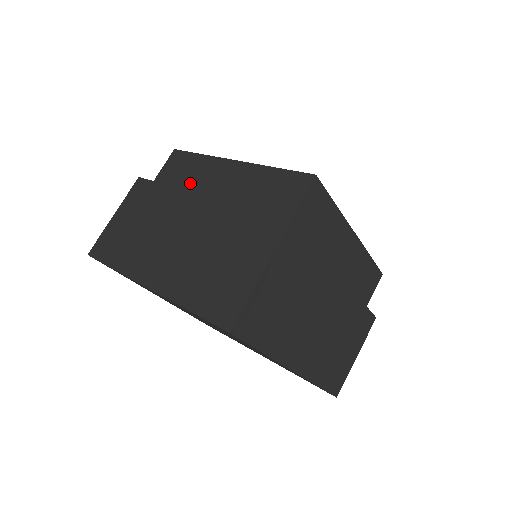
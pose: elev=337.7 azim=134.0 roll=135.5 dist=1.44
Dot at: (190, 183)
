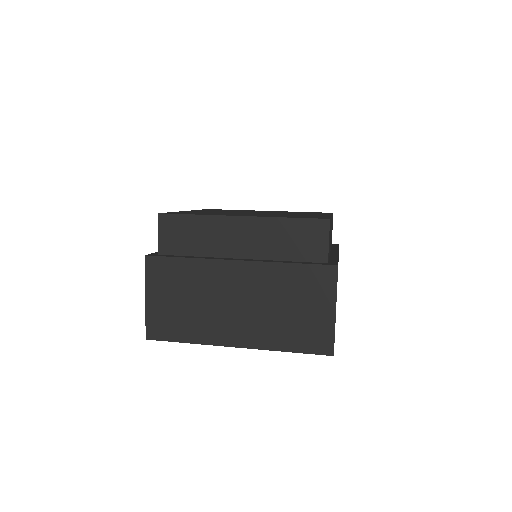
Dot at: (205, 246)
